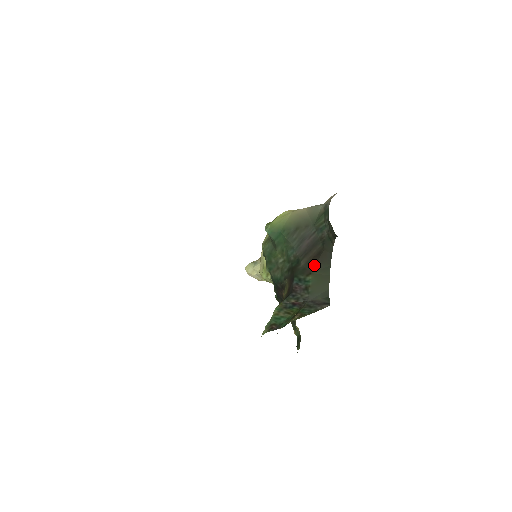
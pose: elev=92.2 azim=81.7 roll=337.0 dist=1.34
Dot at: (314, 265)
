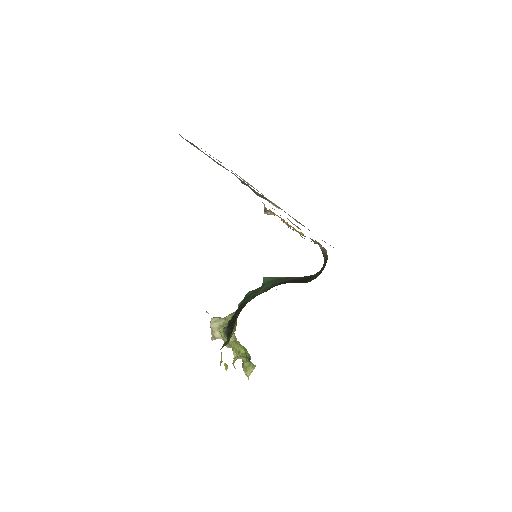
Dot at: (292, 282)
